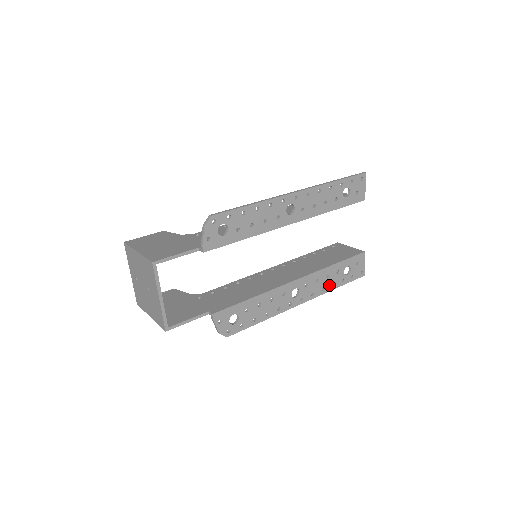
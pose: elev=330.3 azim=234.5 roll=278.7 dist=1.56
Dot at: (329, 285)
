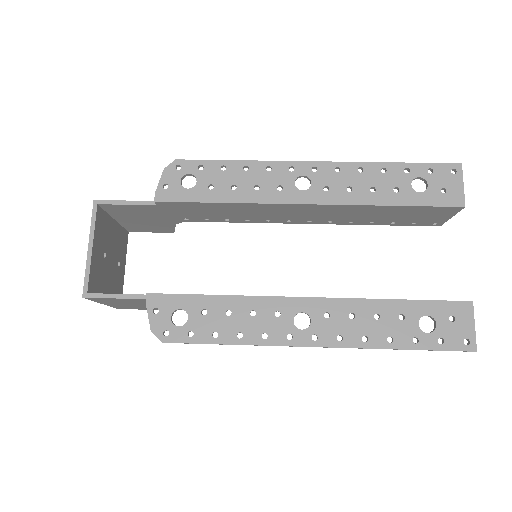
Dot at: (381, 336)
